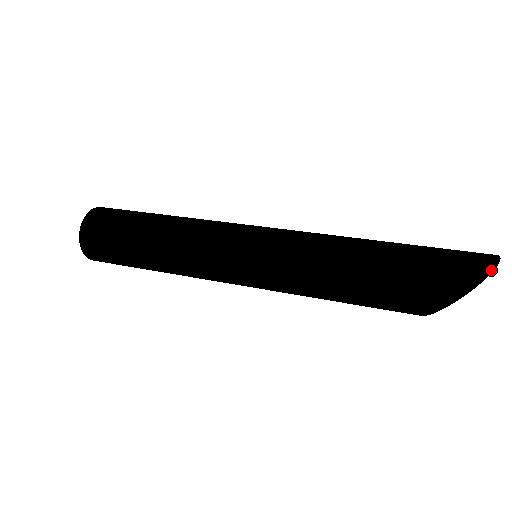
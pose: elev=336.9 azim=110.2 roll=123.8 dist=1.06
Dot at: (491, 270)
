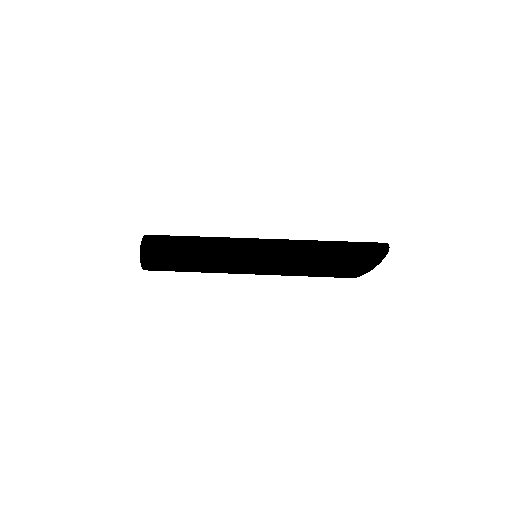
Dot at: occluded
